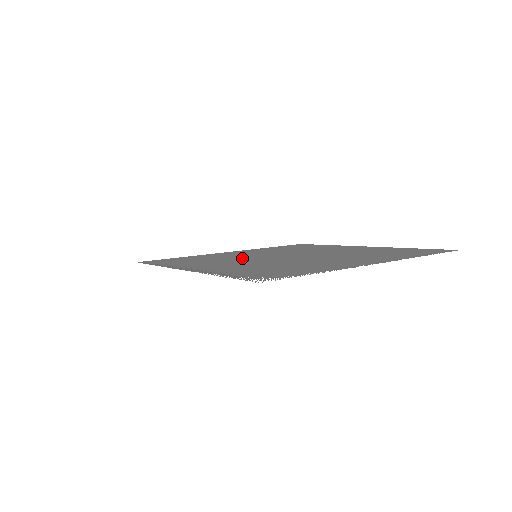
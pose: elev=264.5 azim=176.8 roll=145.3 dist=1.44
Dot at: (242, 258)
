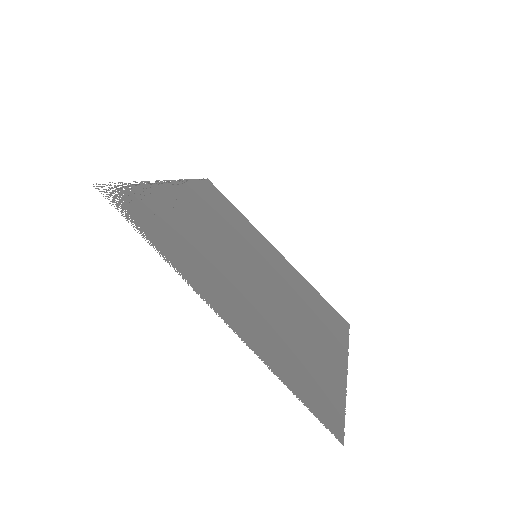
Dot at: (238, 240)
